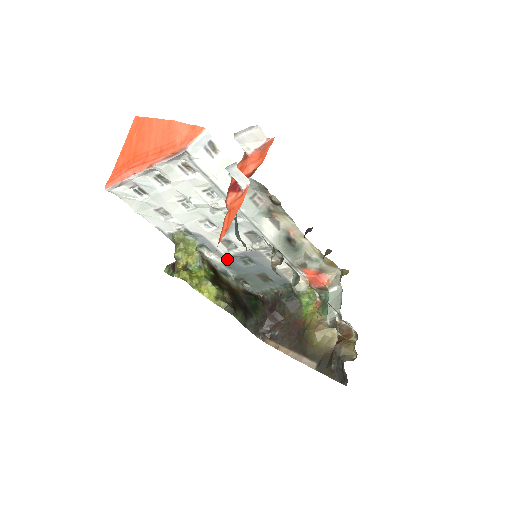
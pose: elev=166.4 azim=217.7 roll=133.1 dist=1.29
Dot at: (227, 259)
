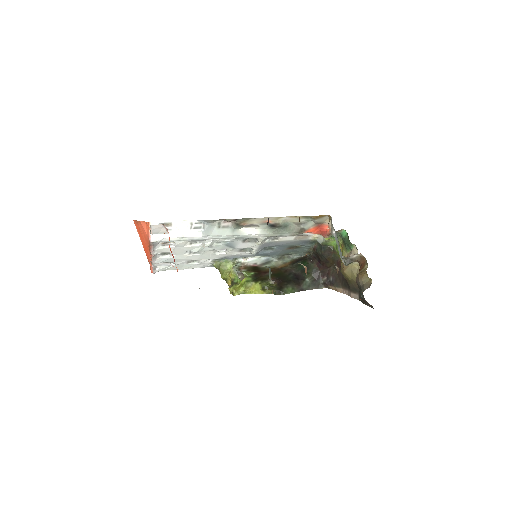
Dot at: (258, 255)
